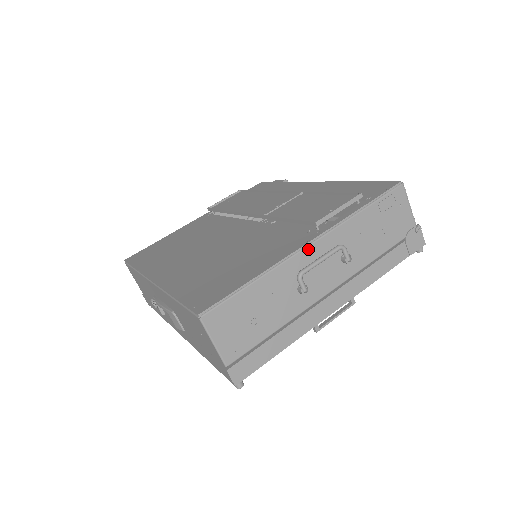
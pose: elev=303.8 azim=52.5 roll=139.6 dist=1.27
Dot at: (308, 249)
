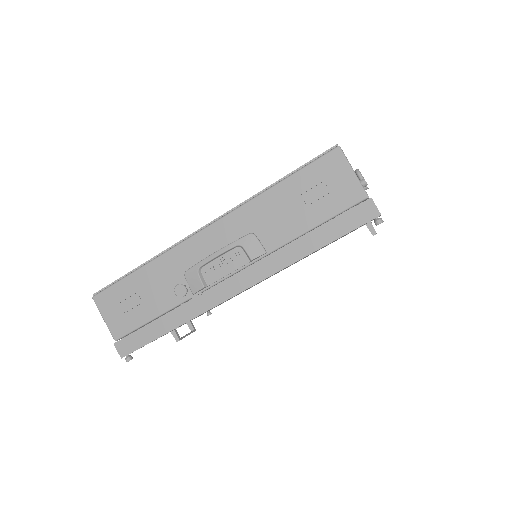
Dot at: occluded
